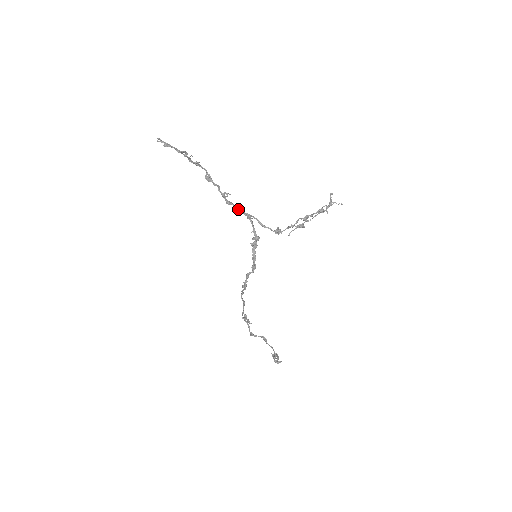
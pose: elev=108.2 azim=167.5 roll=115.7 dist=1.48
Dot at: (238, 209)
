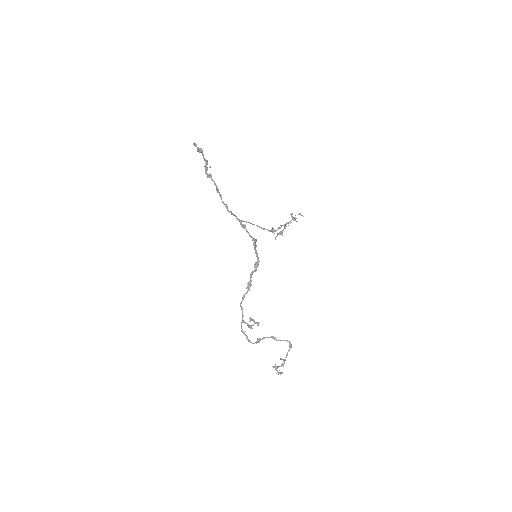
Dot at: (237, 218)
